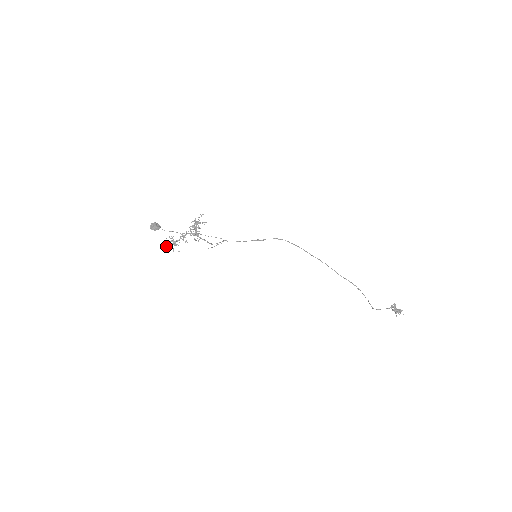
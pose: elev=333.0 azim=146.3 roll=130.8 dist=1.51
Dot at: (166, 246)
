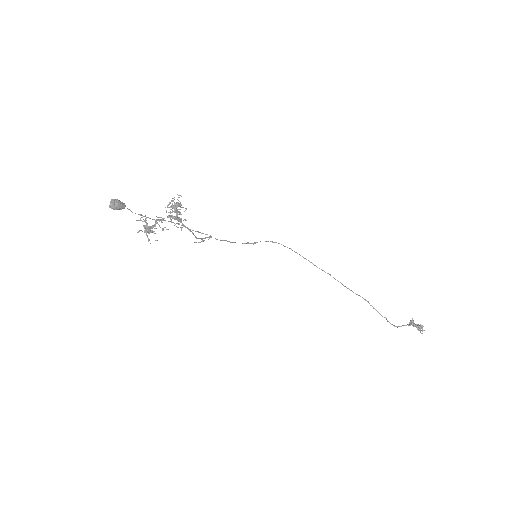
Dot at: occluded
